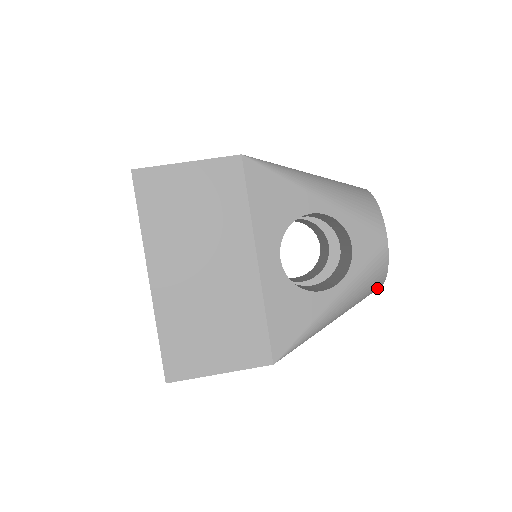
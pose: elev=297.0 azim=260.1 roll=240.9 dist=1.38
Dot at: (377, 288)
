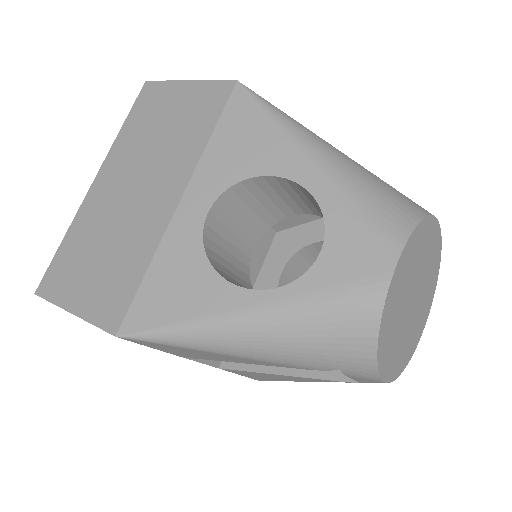
Dot at: (361, 363)
